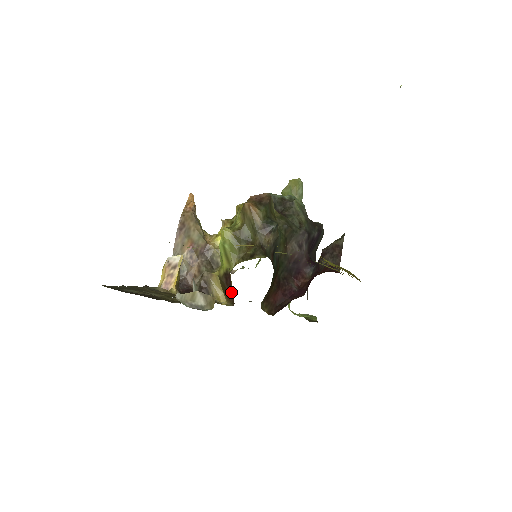
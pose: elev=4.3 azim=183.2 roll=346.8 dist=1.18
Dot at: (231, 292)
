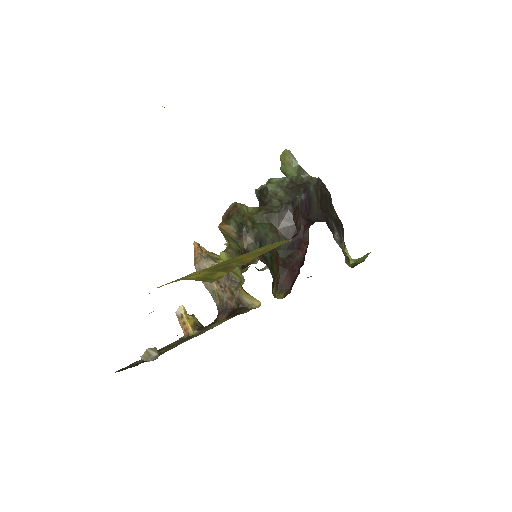
Dot at: occluded
